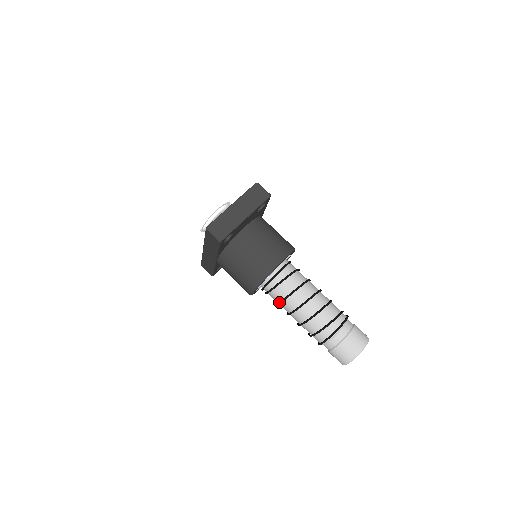
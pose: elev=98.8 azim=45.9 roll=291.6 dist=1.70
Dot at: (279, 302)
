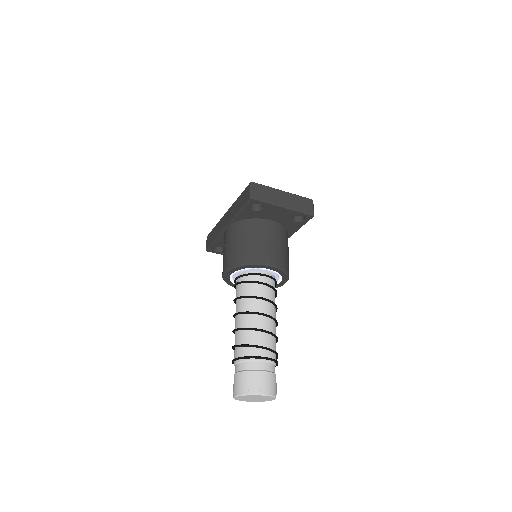
Dot at: (239, 296)
